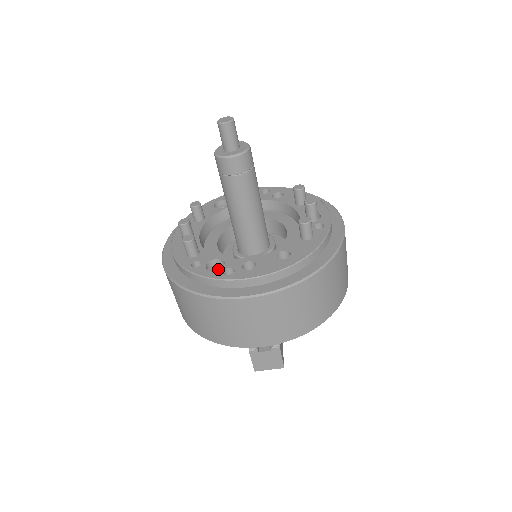
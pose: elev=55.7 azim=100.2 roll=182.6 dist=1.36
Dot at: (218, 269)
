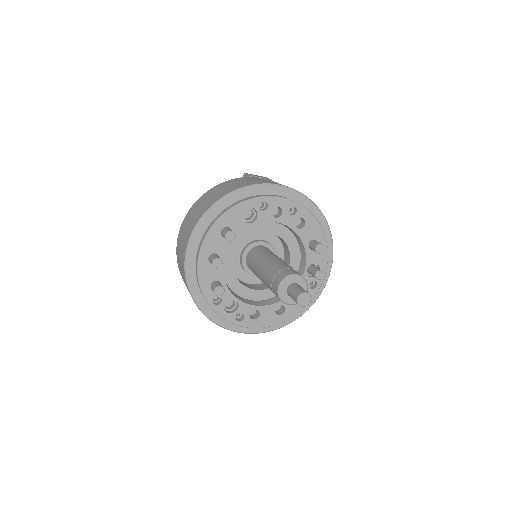
Dot at: occluded
